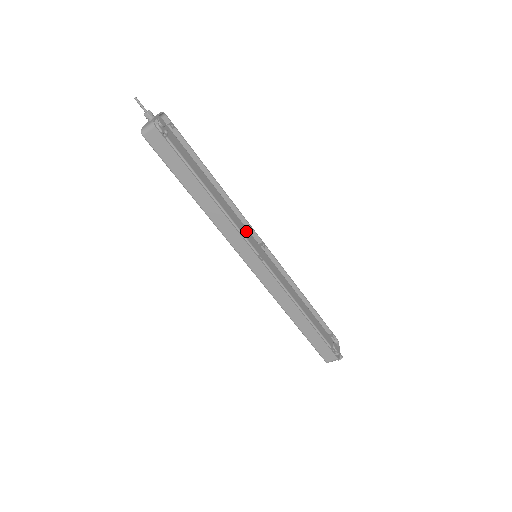
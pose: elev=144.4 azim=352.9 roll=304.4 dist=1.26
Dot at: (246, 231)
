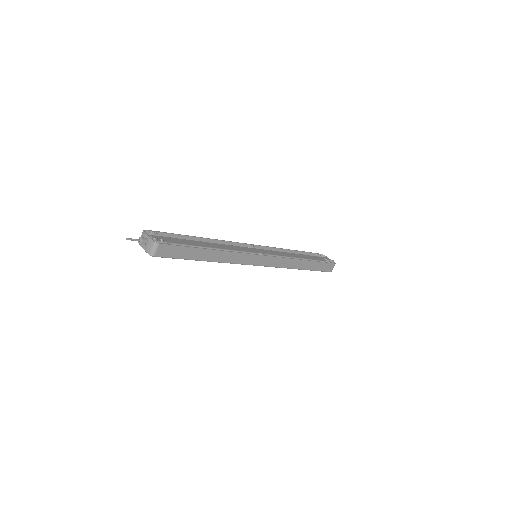
Dot at: (241, 248)
